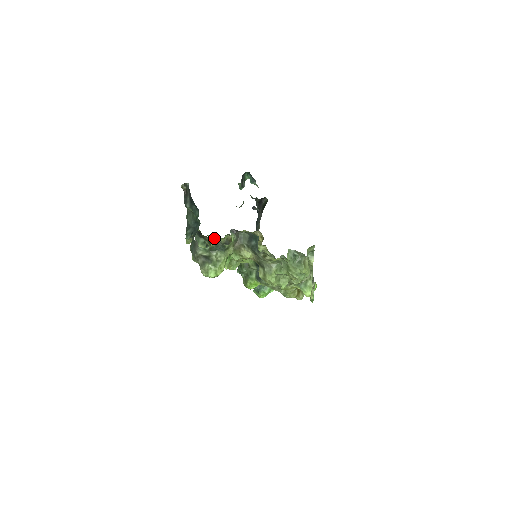
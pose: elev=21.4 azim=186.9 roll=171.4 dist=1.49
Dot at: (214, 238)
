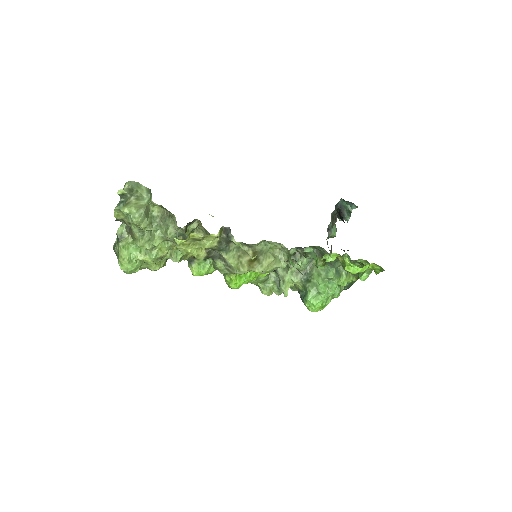
Dot at: occluded
